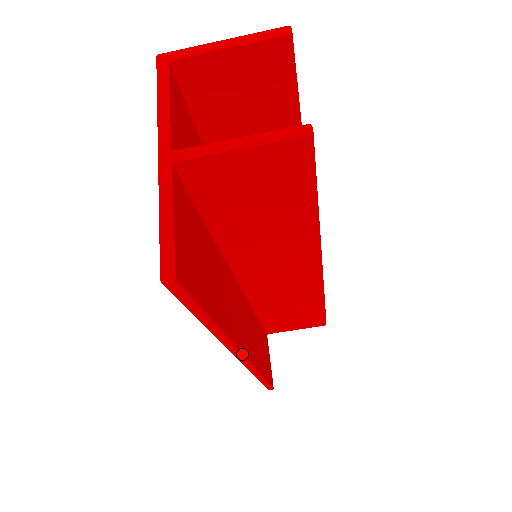
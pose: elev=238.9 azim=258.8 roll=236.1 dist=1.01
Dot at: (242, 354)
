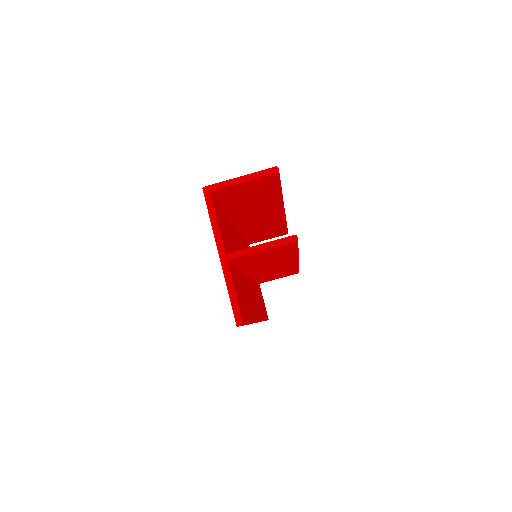
Dot at: (258, 321)
